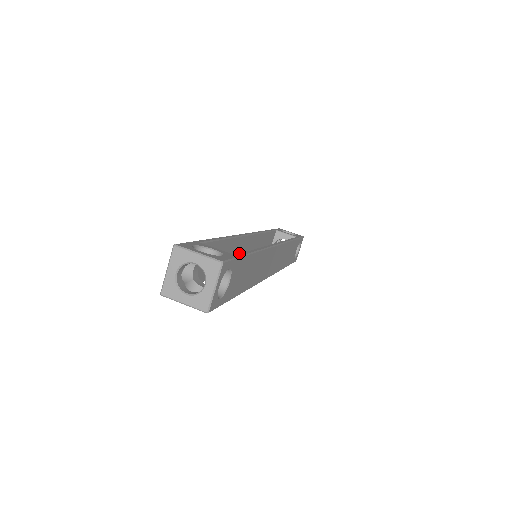
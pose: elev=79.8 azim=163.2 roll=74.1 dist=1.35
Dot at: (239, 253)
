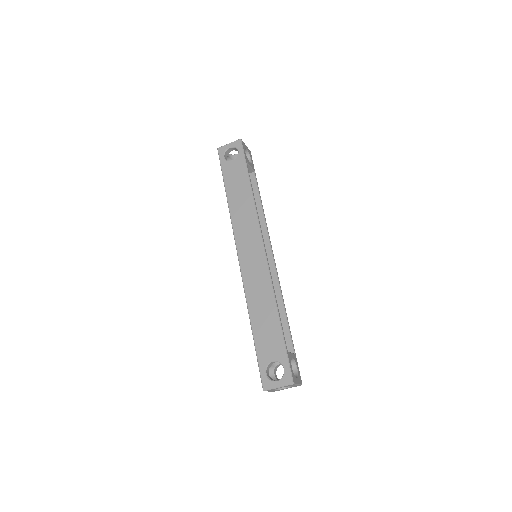
Dot at: (254, 263)
